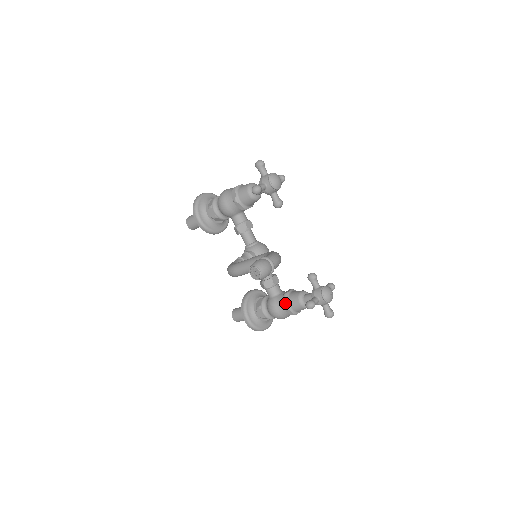
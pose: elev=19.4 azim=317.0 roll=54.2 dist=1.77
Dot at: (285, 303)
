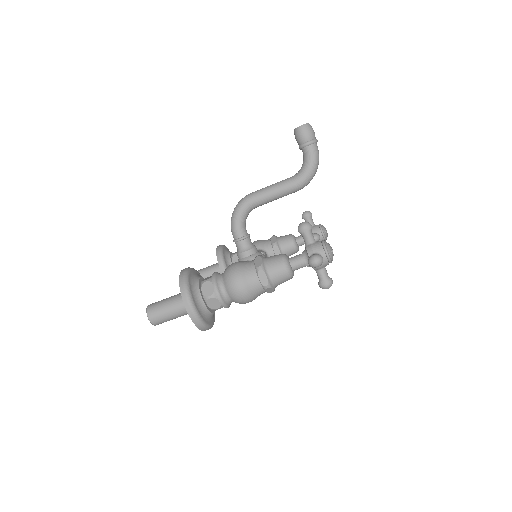
Dot at: occluded
